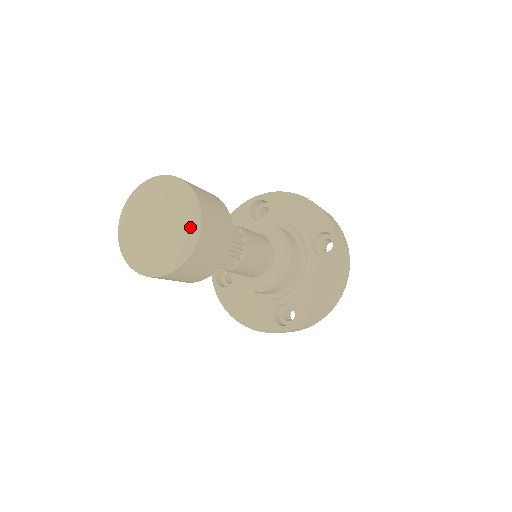
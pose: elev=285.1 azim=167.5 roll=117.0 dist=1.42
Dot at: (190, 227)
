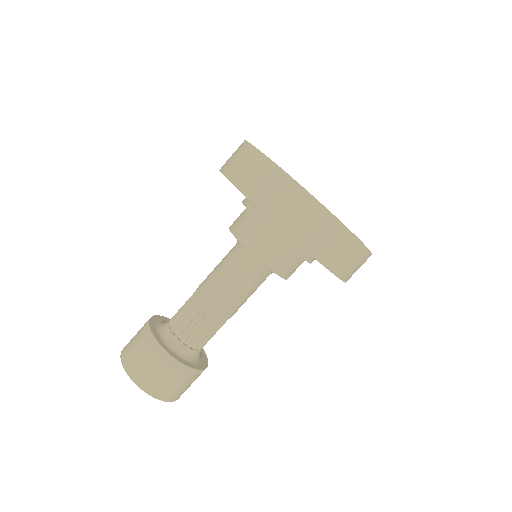
Dot at: occluded
